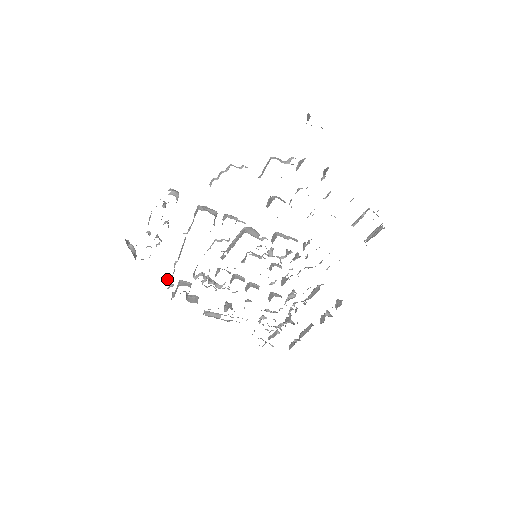
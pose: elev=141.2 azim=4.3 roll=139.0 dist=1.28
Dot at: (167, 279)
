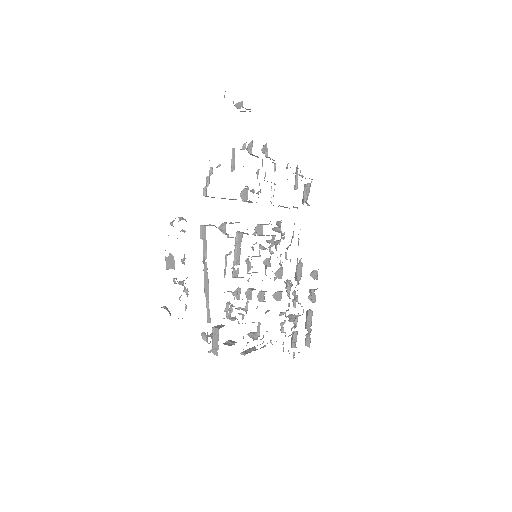
Dot at: (203, 334)
